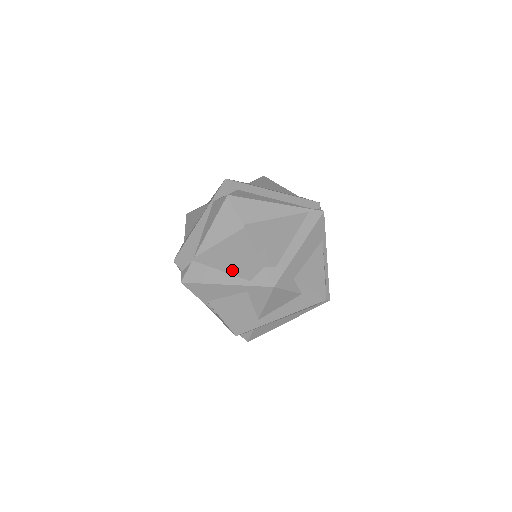
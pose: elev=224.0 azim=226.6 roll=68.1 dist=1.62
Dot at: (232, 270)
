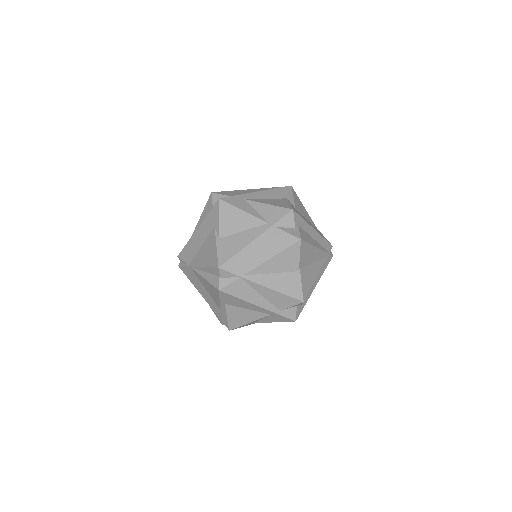
Dot at: (272, 299)
